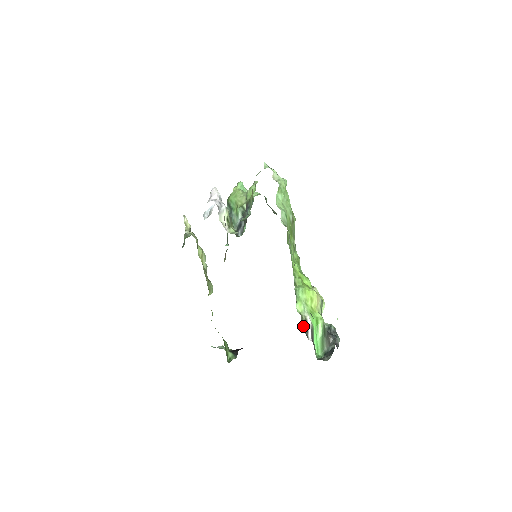
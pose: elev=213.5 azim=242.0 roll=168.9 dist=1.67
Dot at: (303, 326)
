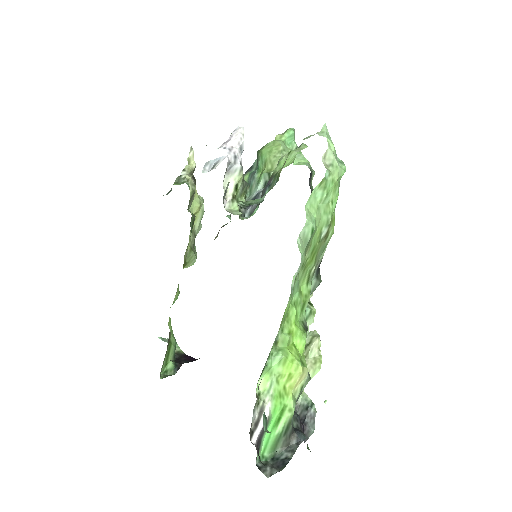
Dot at: (253, 416)
